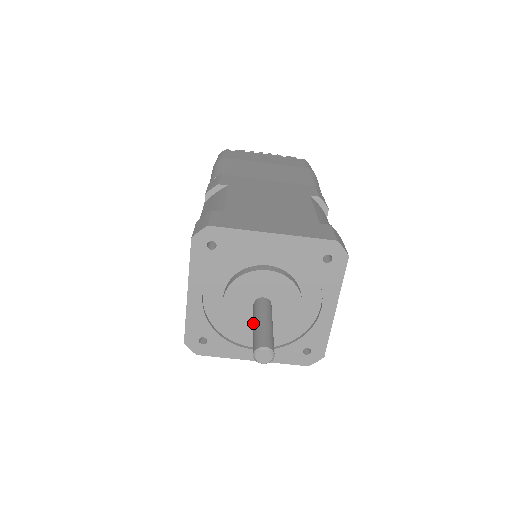
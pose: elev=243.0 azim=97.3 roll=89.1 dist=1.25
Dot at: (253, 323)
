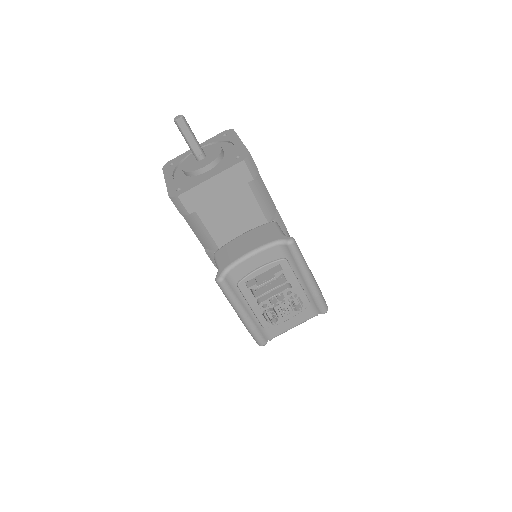
Dot at: occluded
